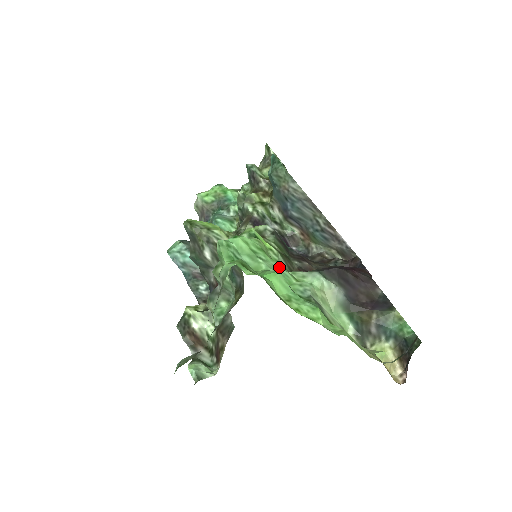
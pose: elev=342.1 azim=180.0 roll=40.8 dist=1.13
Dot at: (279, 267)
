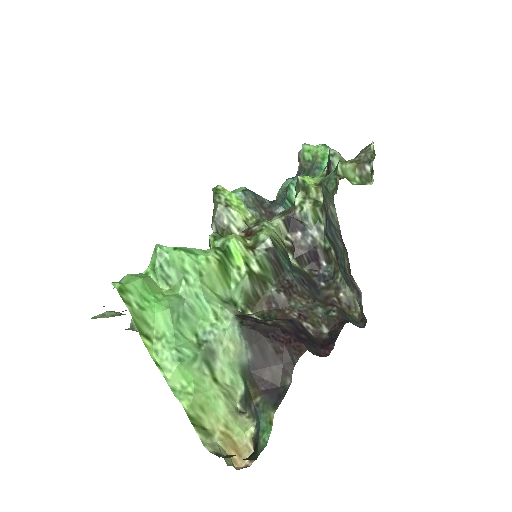
Dot at: (201, 297)
